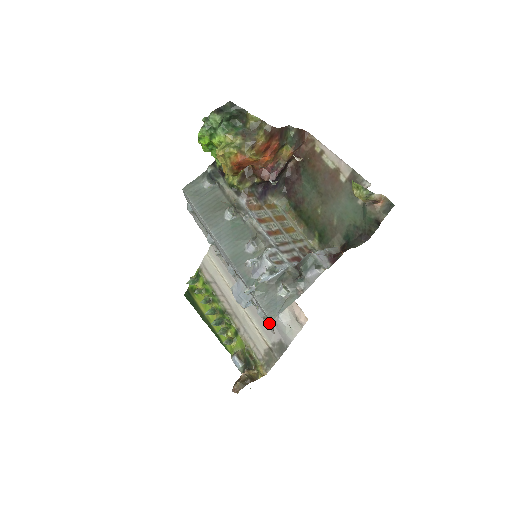
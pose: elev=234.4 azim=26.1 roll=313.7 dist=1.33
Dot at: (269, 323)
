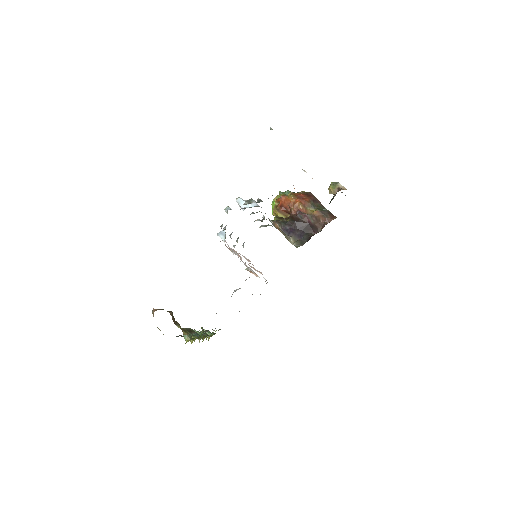
Dot at: (221, 227)
